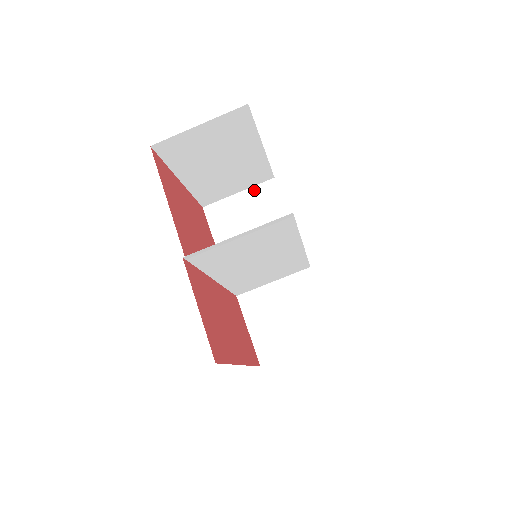
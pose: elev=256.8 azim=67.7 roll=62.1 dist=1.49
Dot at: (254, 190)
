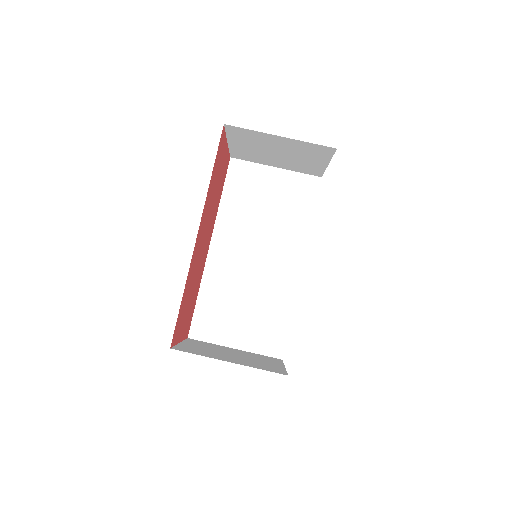
Dot at: occluded
